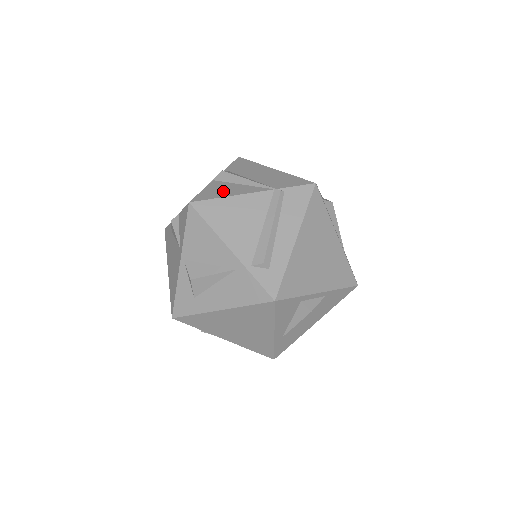
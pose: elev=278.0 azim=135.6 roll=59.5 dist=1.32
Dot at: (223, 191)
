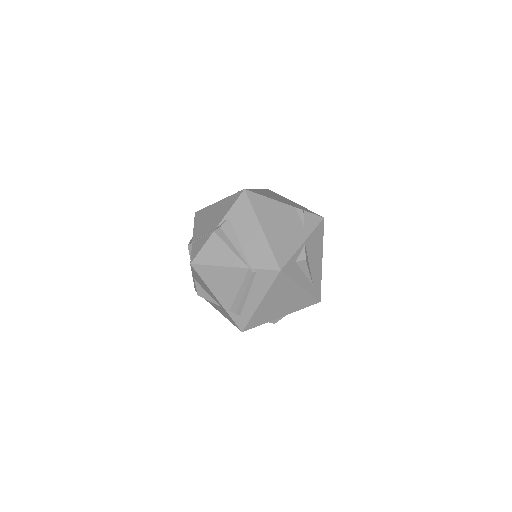
Dot at: (215, 256)
